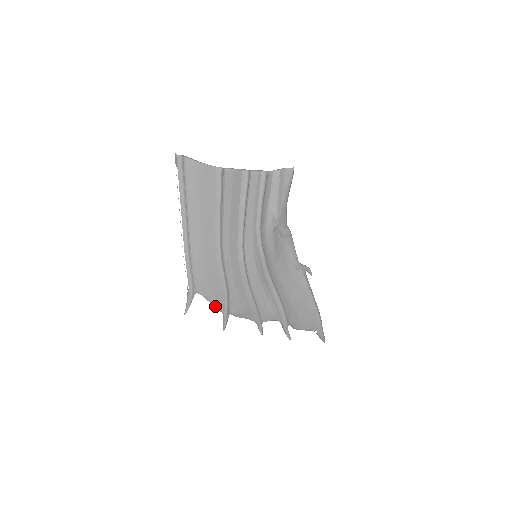
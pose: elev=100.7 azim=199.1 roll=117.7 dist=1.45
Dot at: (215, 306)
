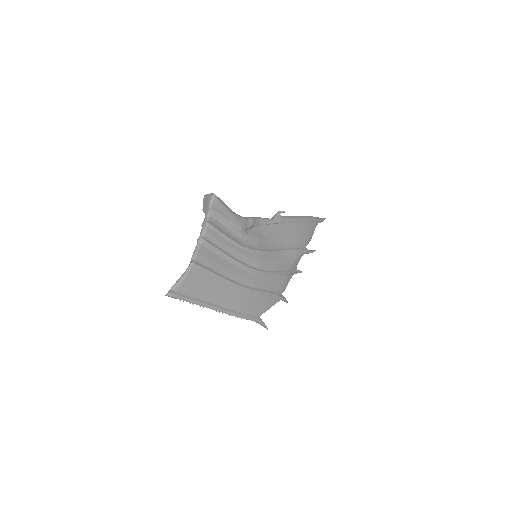
Dot at: occluded
